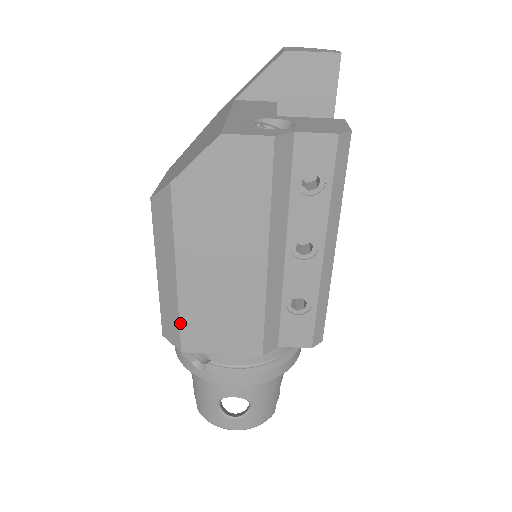
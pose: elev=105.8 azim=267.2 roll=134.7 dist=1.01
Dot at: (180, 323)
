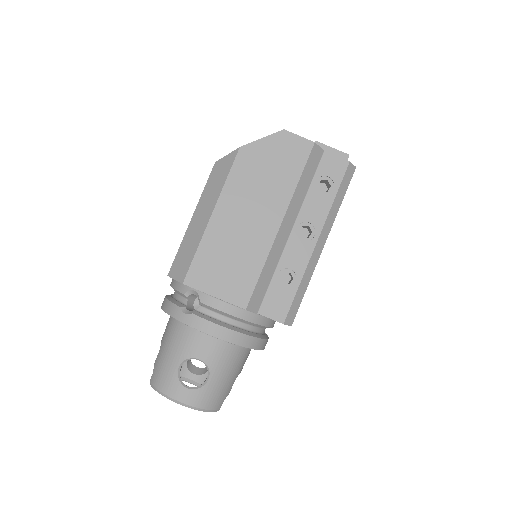
Dot at: (195, 256)
